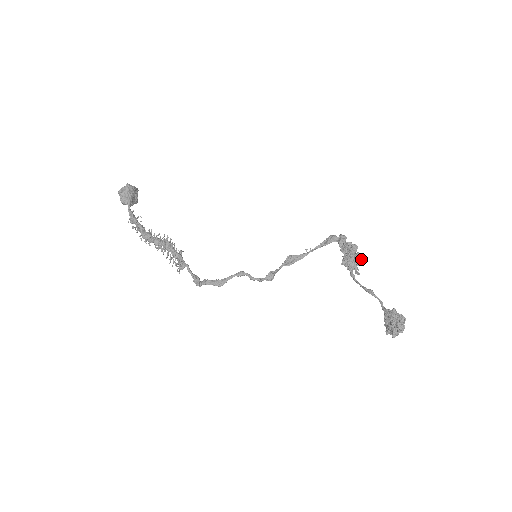
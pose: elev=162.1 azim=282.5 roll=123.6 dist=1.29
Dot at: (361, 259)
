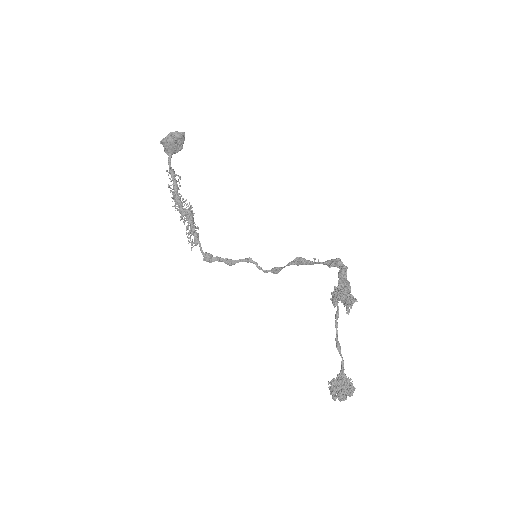
Dot at: (350, 304)
